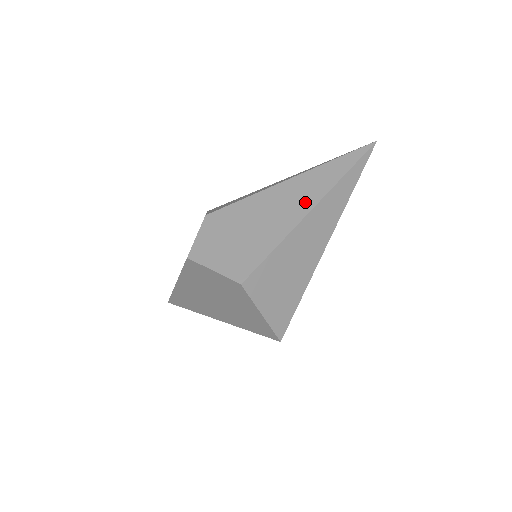
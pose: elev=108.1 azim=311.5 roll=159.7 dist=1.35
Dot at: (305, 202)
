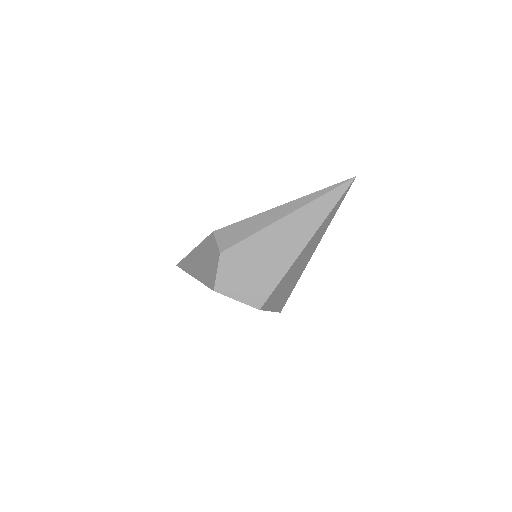
Dot at: (300, 239)
